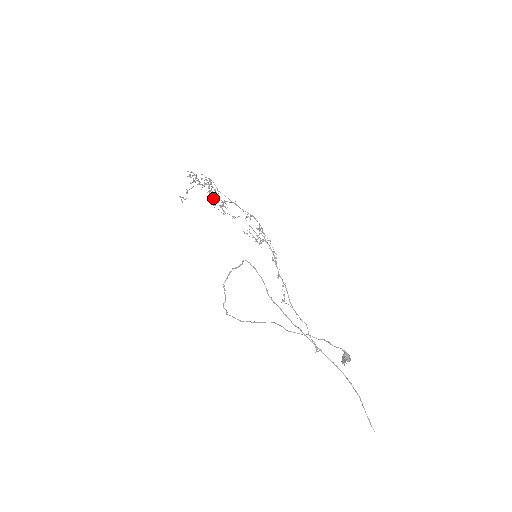
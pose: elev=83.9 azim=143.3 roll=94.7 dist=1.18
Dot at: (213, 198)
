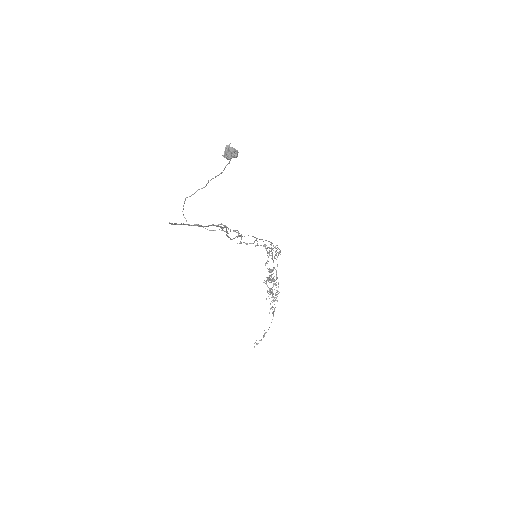
Dot at: occluded
